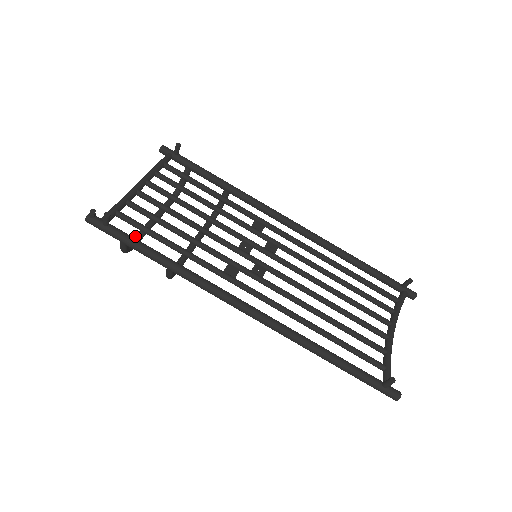
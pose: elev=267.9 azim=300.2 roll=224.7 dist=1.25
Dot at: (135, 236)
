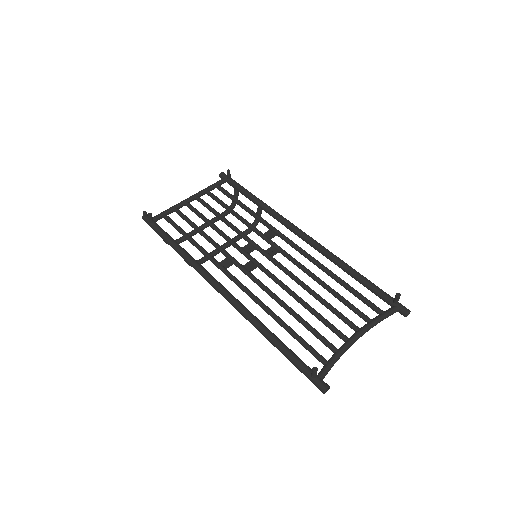
Dot at: occluded
